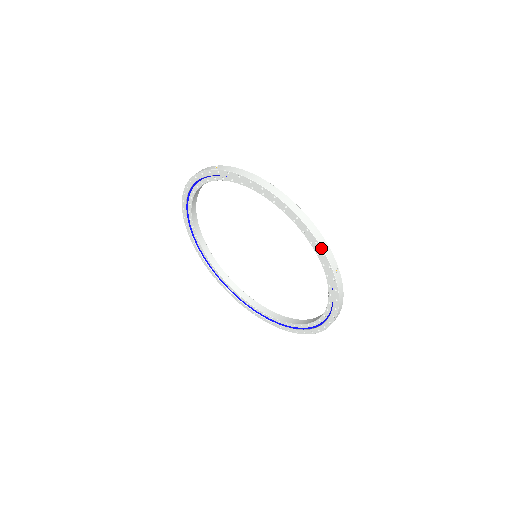
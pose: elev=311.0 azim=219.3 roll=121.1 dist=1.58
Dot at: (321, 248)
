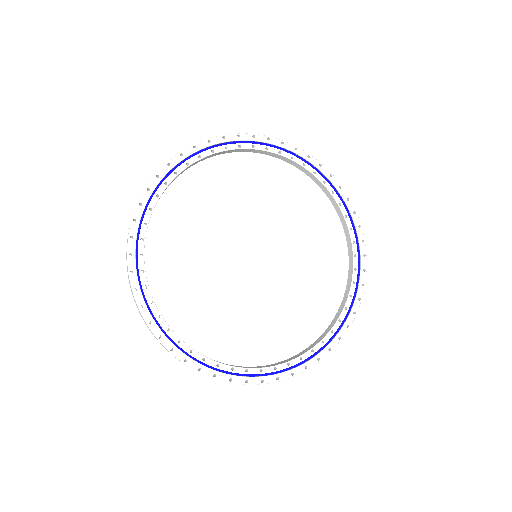
Dot at: (365, 247)
